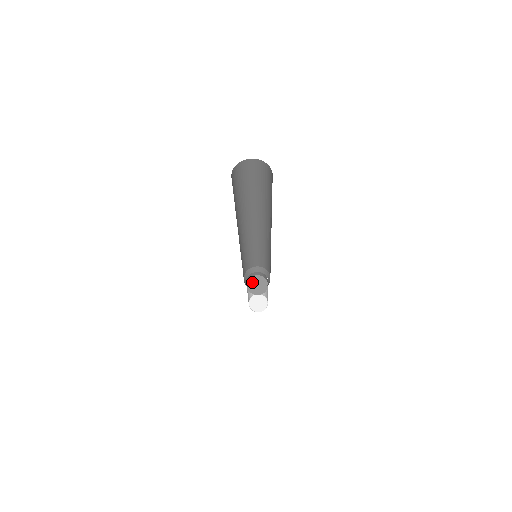
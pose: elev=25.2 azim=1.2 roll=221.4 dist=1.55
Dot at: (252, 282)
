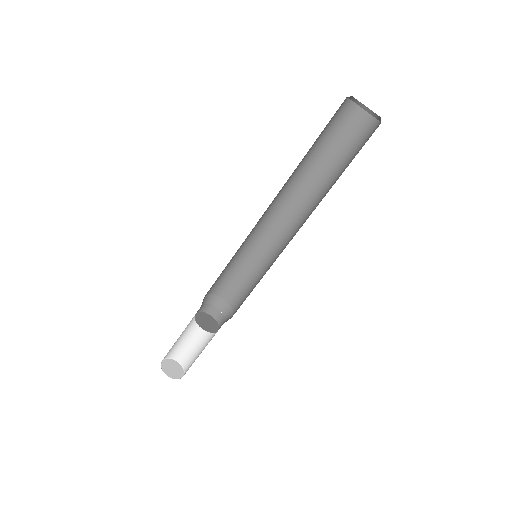
Dot at: (200, 317)
